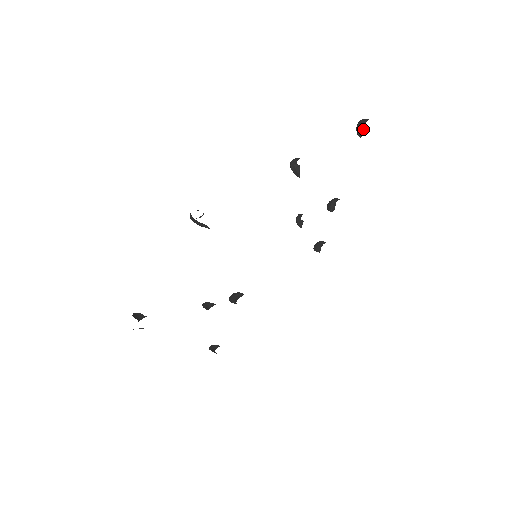
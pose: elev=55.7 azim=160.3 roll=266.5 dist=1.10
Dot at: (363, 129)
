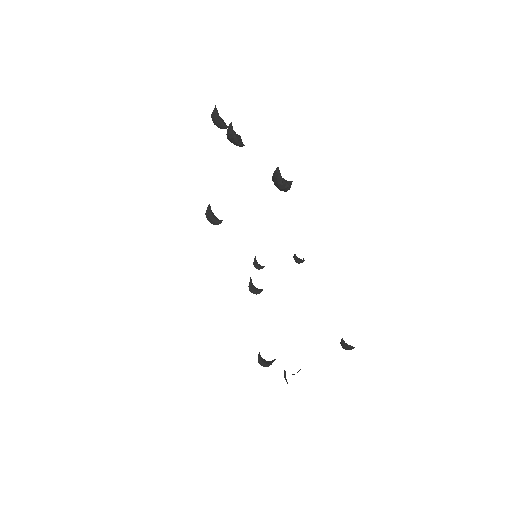
Dot at: (289, 188)
